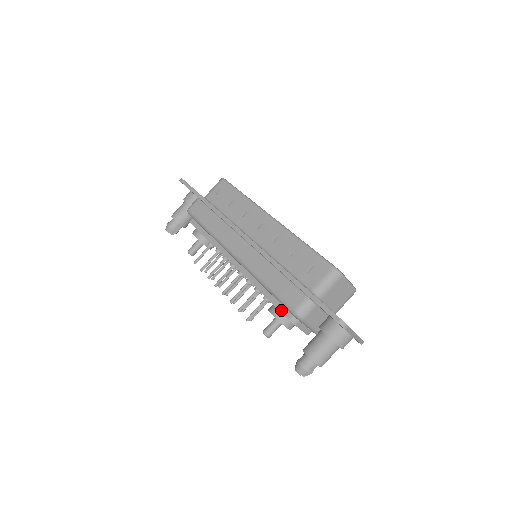
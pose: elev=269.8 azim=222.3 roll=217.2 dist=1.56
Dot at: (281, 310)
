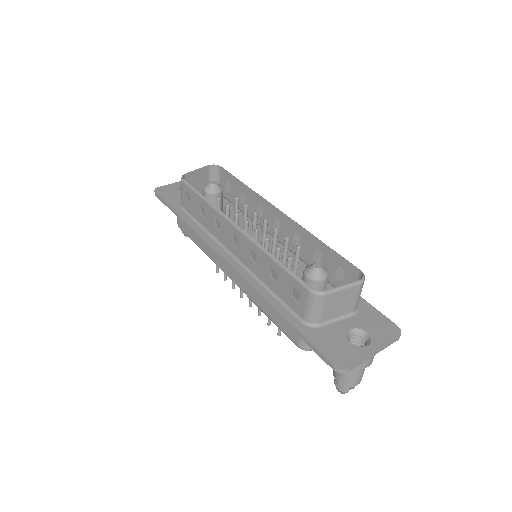
Dot at: occluded
